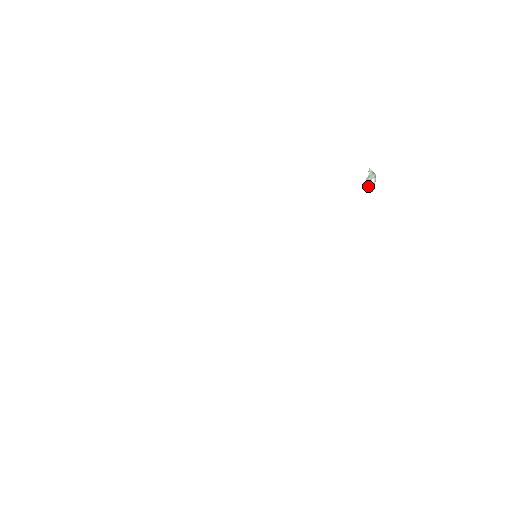
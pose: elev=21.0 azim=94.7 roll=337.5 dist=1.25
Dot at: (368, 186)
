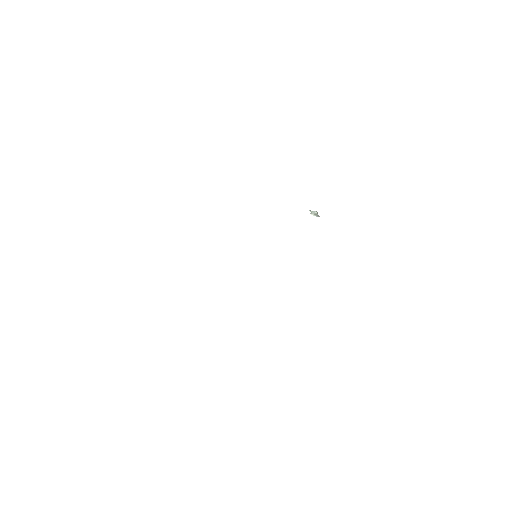
Dot at: occluded
